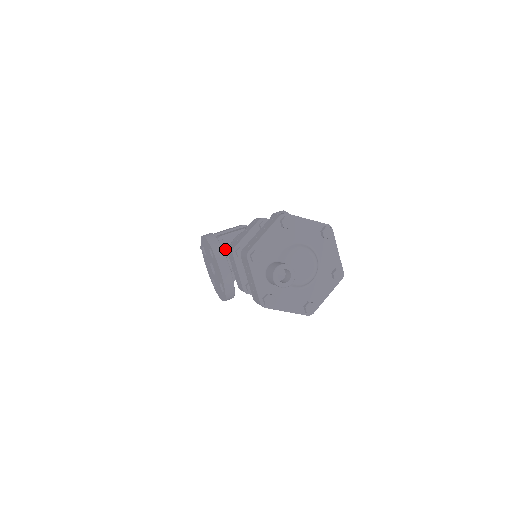
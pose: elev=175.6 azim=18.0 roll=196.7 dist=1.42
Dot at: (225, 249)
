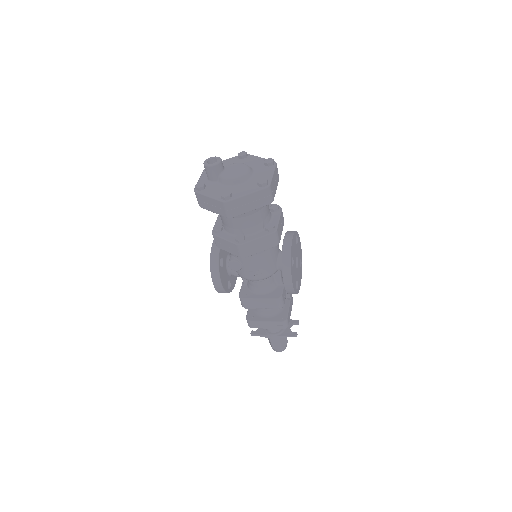
Dot at: occluded
